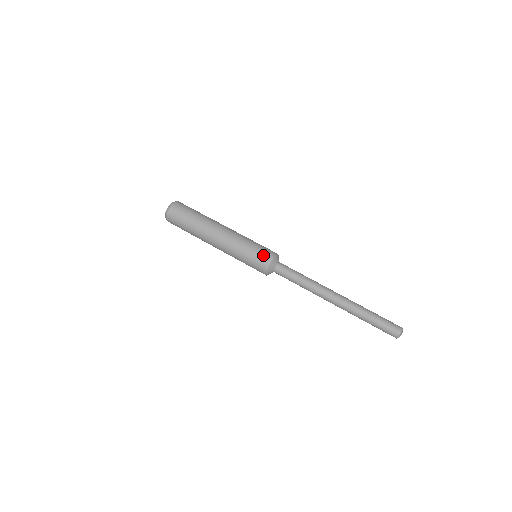
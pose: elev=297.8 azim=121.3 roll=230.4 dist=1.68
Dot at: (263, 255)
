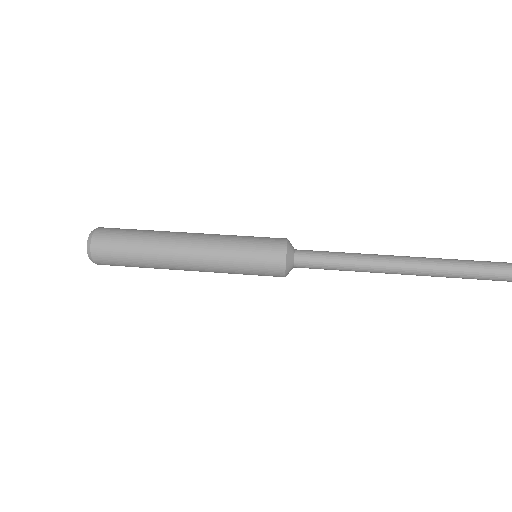
Dot at: (270, 243)
